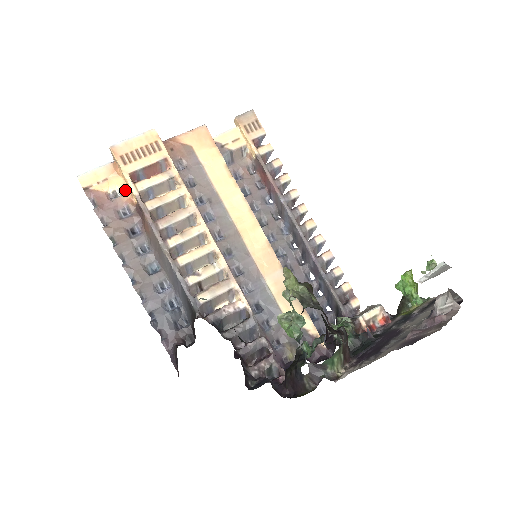
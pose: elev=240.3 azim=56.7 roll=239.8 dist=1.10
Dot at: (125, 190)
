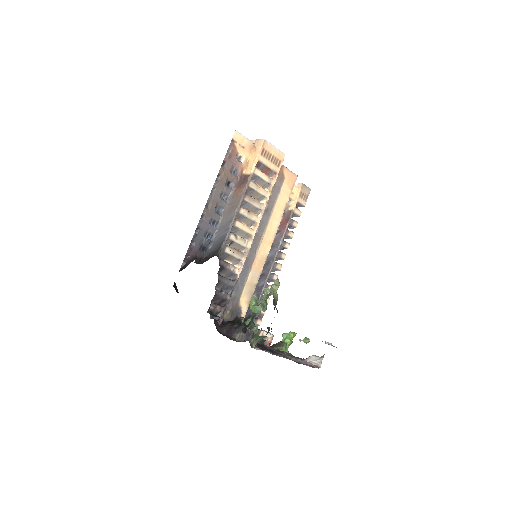
Dot at: (245, 162)
